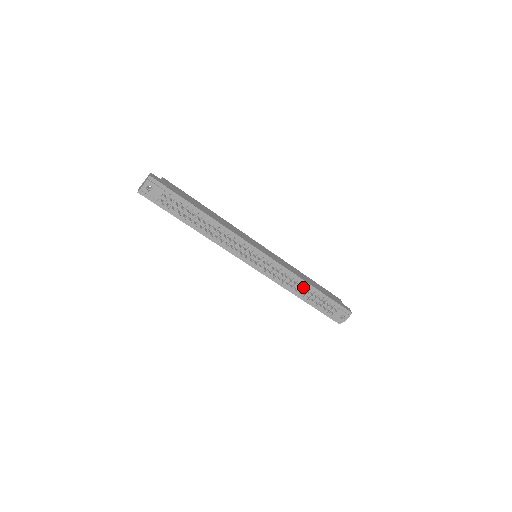
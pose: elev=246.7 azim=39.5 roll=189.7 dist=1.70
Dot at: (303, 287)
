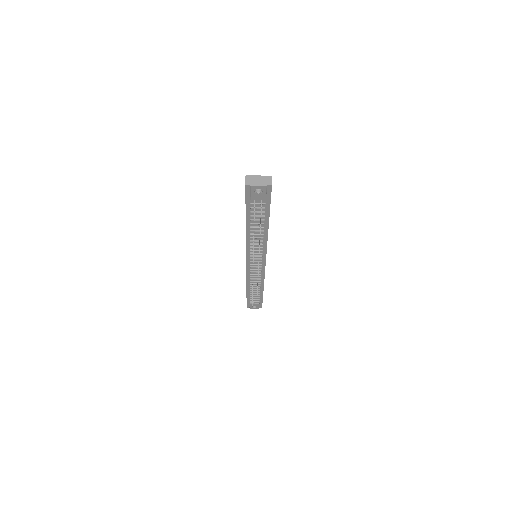
Dot at: (258, 286)
